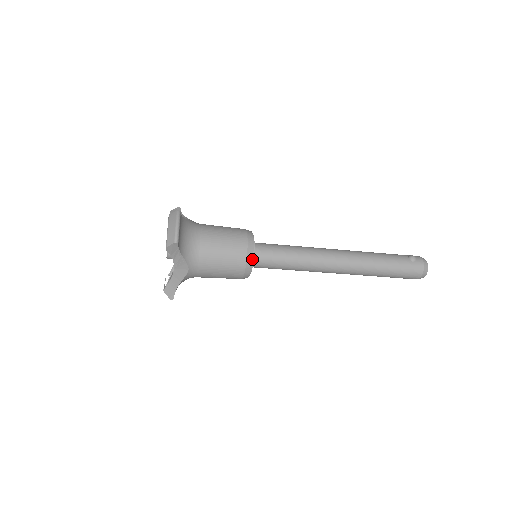
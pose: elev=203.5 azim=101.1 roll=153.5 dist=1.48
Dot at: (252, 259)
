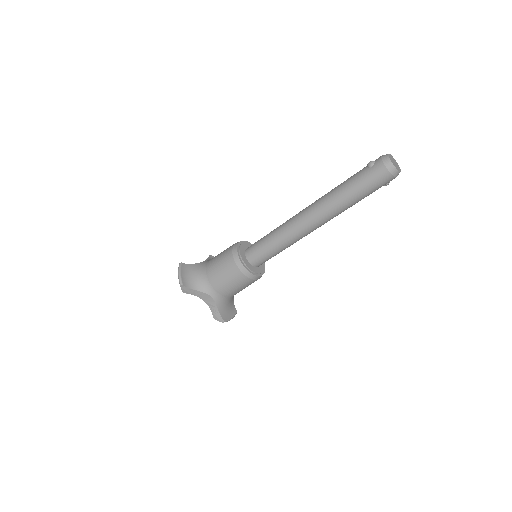
Dot at: (241, 262)
